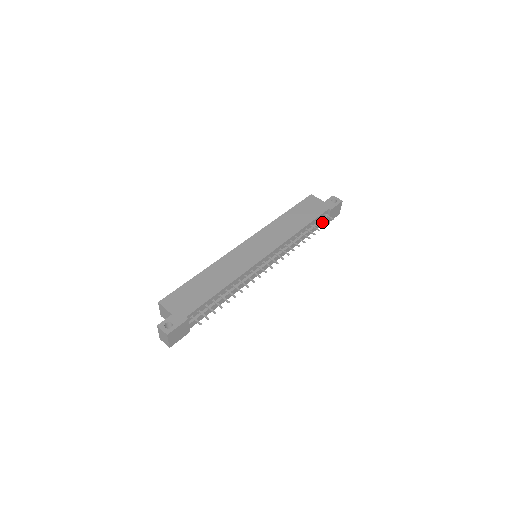
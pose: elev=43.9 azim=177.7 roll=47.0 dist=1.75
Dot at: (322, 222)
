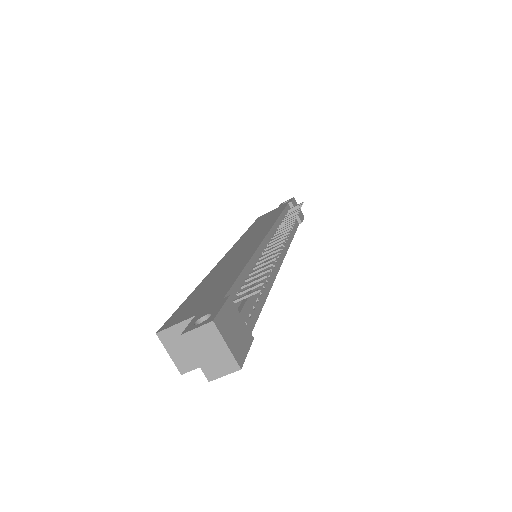
Dot at: occluded
